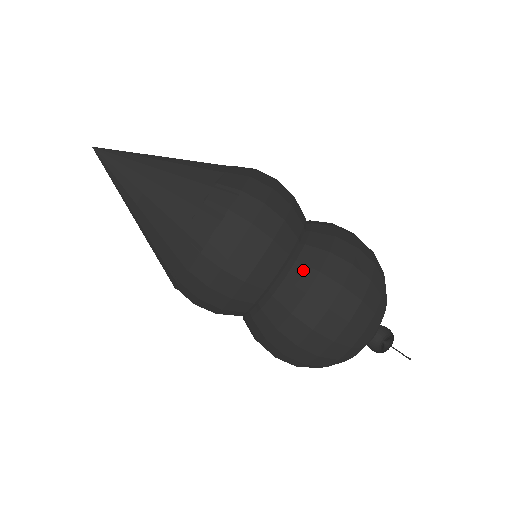
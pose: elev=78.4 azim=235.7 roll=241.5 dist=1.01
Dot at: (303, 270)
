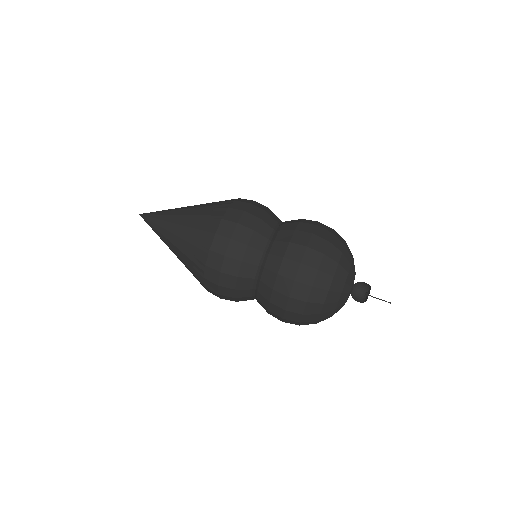
Dot at: (289, 225)
